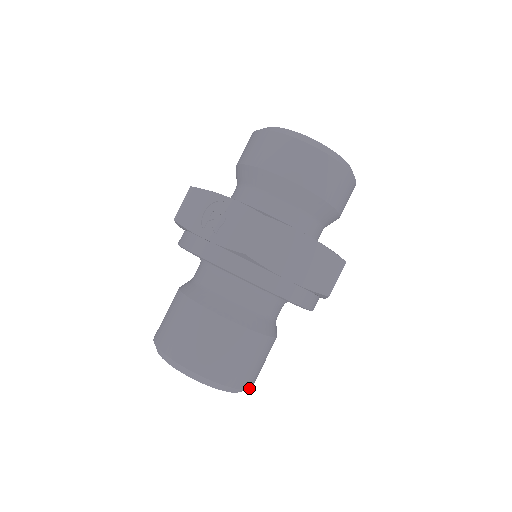
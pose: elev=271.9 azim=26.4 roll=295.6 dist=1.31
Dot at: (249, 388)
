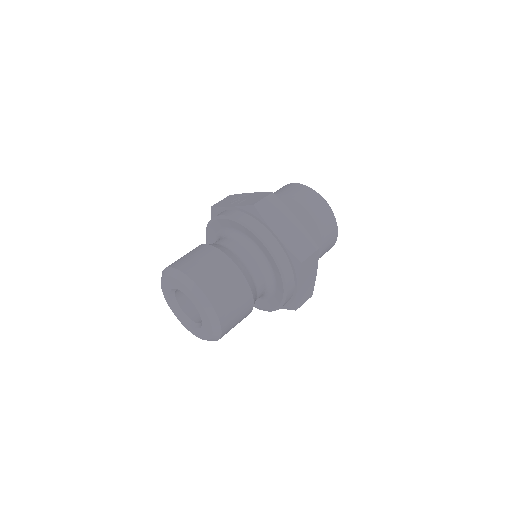
Dot at: (220, 320)
